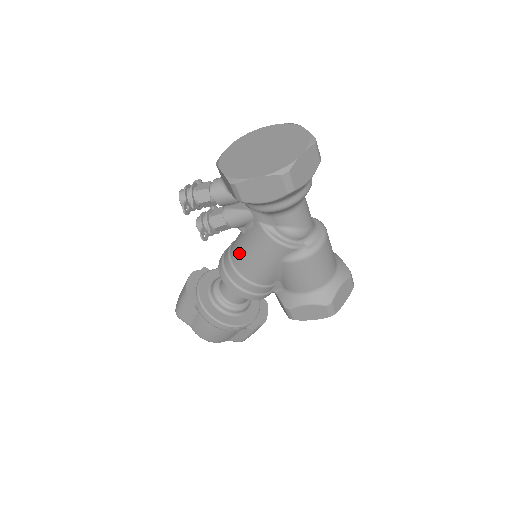
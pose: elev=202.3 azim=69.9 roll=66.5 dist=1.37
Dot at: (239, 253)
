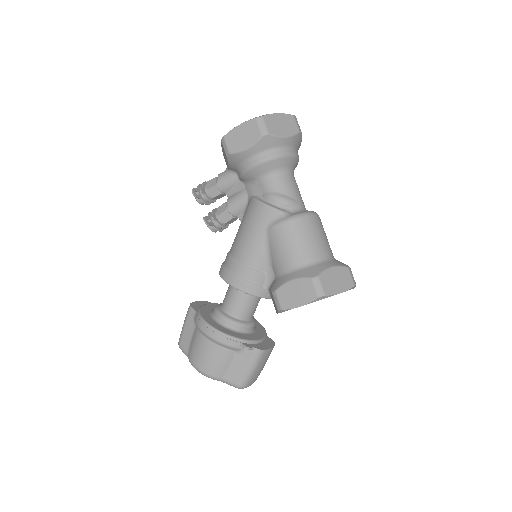
Dot at: (235, 237)
